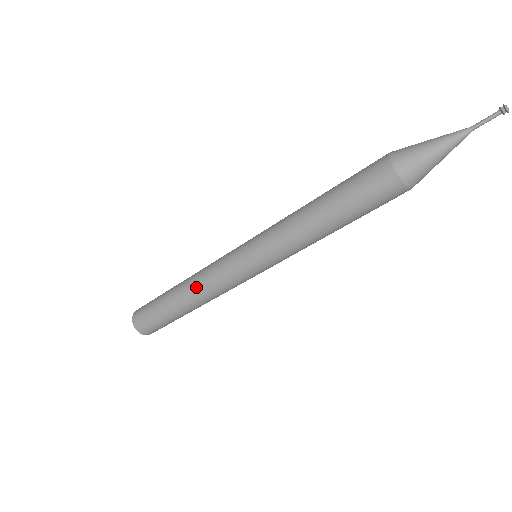
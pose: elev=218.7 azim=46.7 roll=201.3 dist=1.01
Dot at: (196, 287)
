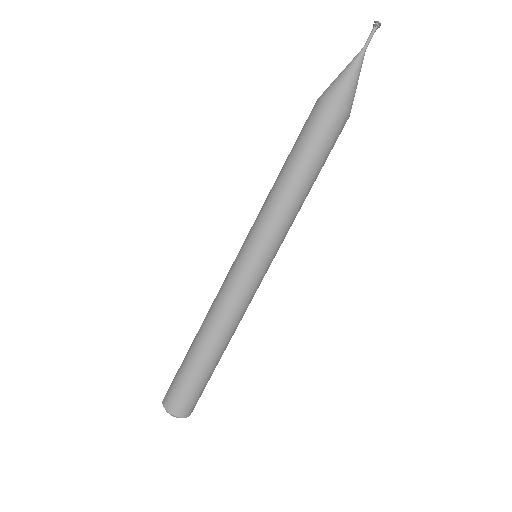
Dot at: (210, 314)
